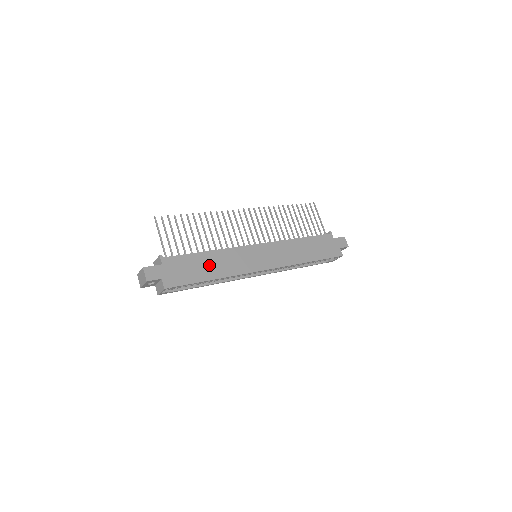
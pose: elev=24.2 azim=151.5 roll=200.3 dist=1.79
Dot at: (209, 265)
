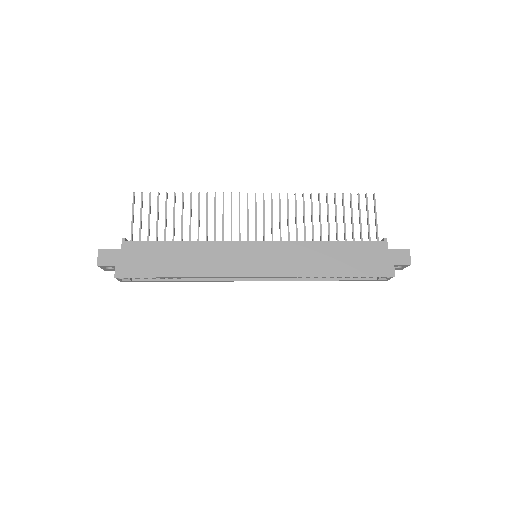
Dot at: (179, 258)
